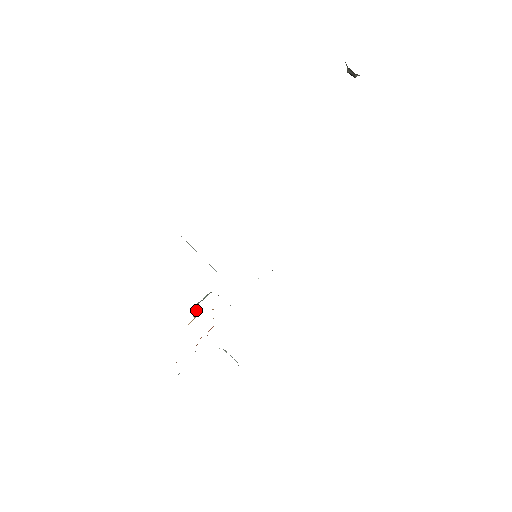
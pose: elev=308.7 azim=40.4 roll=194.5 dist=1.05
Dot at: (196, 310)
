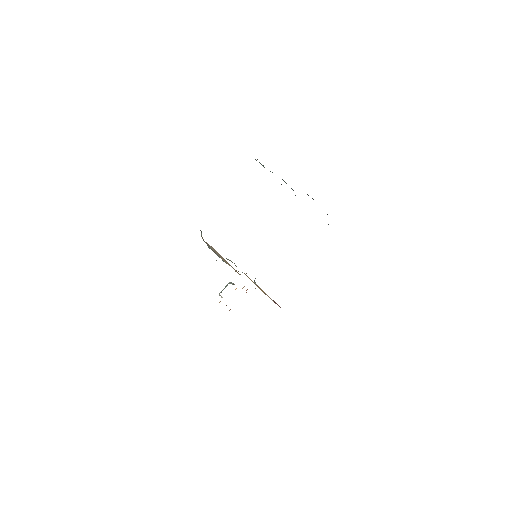
Dot at: (221, 296)
